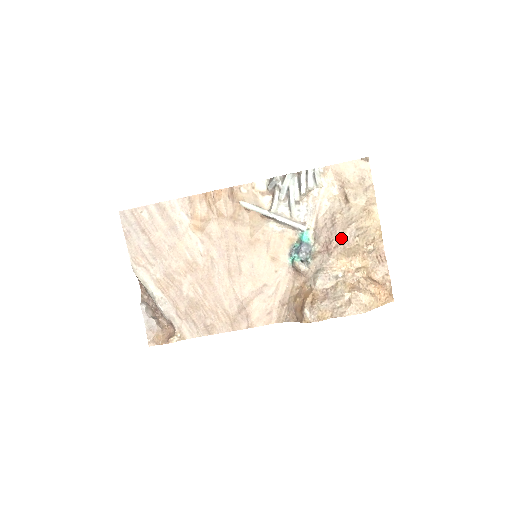
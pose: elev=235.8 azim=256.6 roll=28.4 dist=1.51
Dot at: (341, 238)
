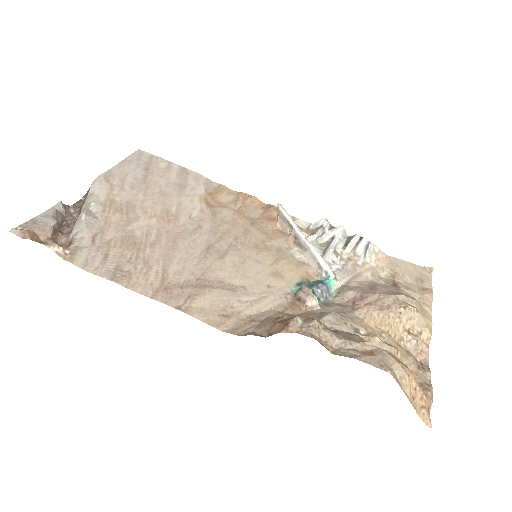
Dot at: (380, 299)
